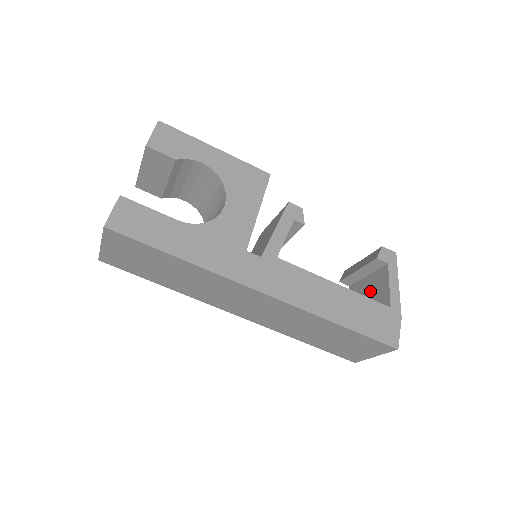
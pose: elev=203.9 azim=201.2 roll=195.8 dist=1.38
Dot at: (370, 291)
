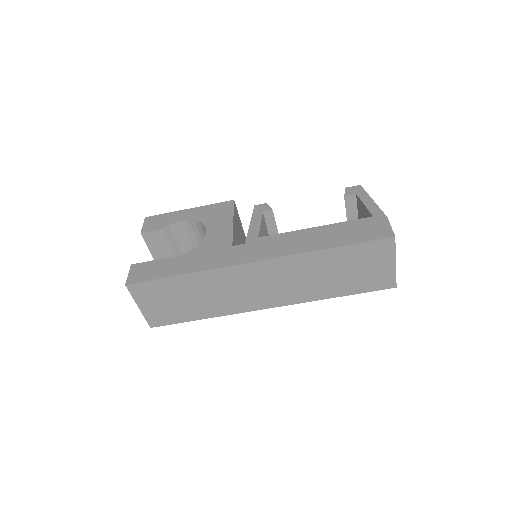
Dot at: occluded
